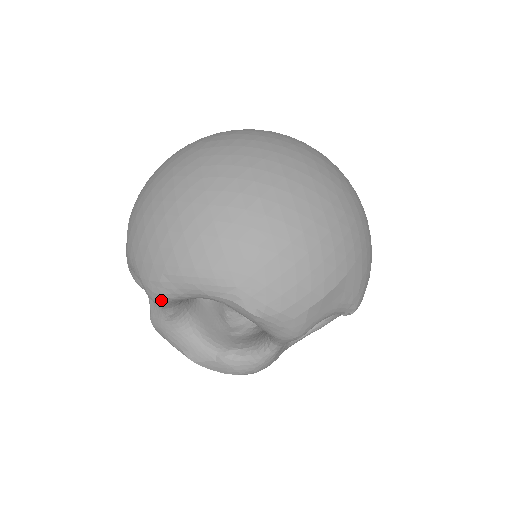
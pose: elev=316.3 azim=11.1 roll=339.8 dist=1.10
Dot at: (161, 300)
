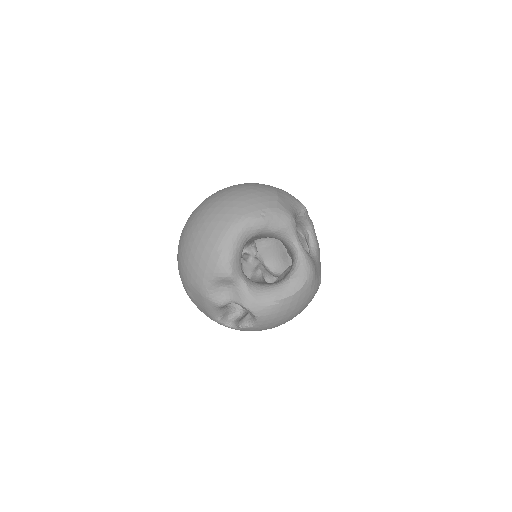
Dot at: (230, 266)
